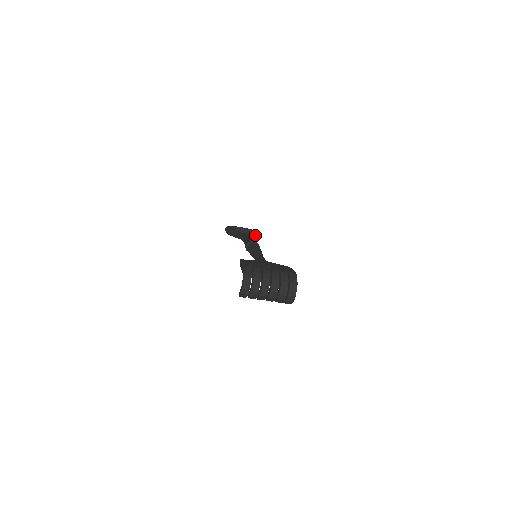
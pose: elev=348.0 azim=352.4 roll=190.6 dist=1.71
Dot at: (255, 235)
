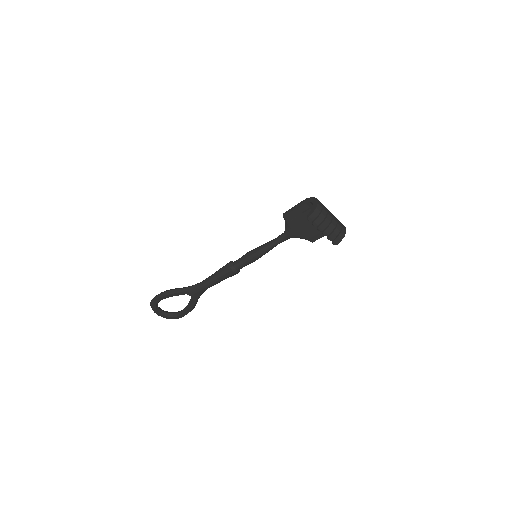
Dot at: occluded
